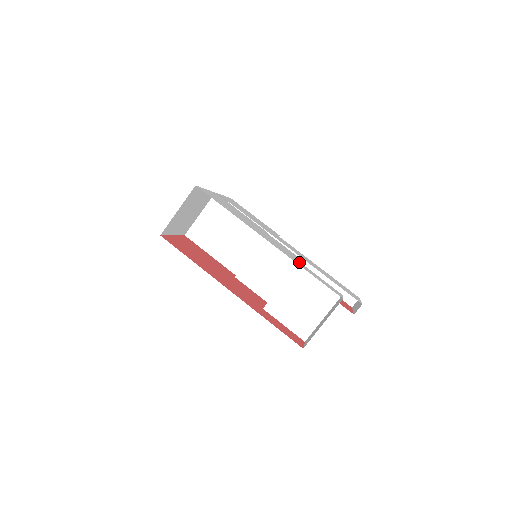
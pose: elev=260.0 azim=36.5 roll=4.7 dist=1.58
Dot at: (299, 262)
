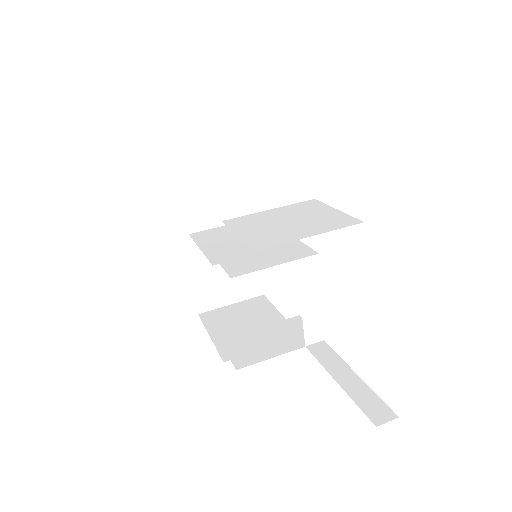
Dot at: occluded
